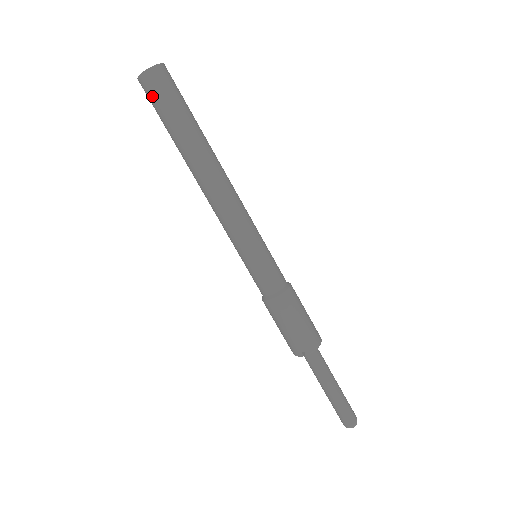
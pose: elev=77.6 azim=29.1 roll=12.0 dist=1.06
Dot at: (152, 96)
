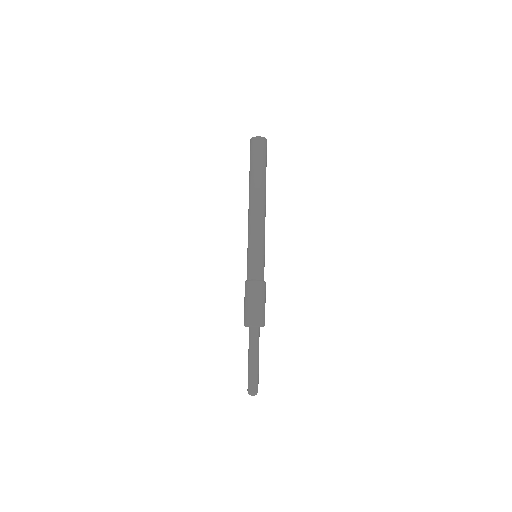
Dot at: (250, 150)
